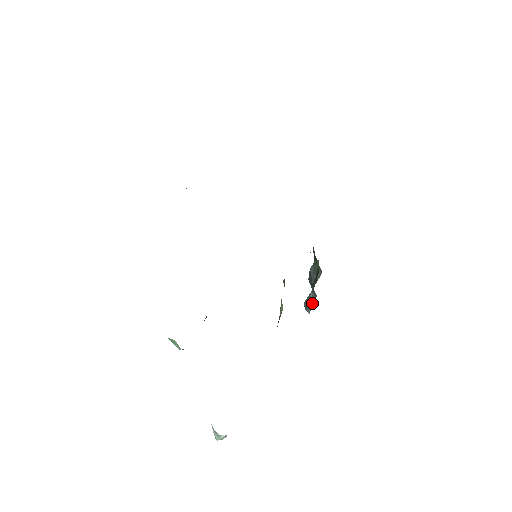
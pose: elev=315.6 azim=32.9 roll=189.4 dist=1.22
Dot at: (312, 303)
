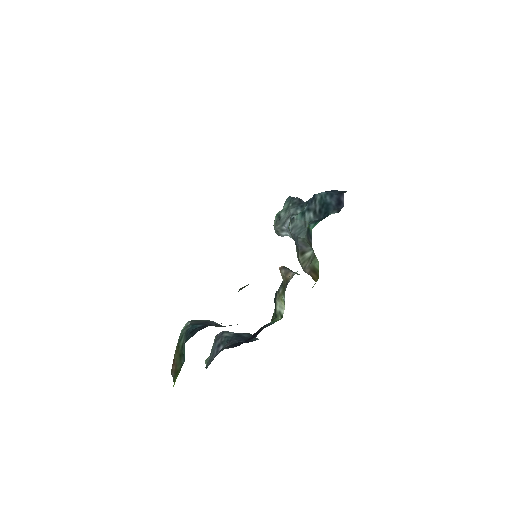
Dot at: (285, 235)
